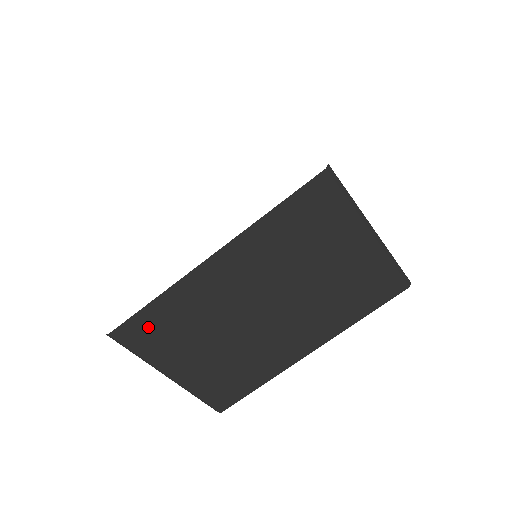
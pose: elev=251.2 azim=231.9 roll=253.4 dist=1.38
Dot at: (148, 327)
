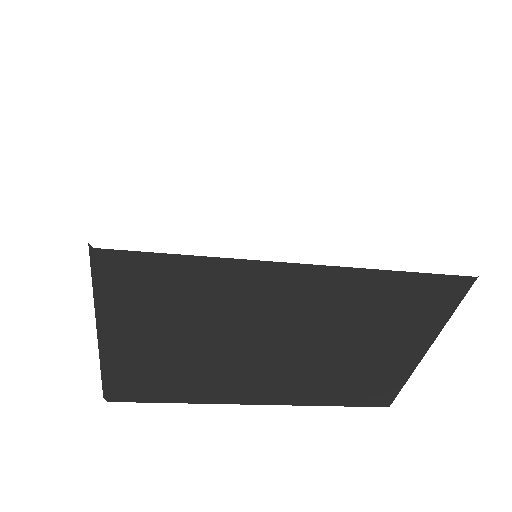
Dot at: (149, 276)
